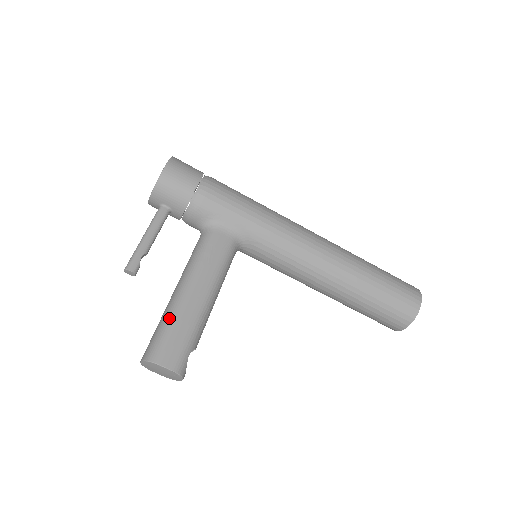
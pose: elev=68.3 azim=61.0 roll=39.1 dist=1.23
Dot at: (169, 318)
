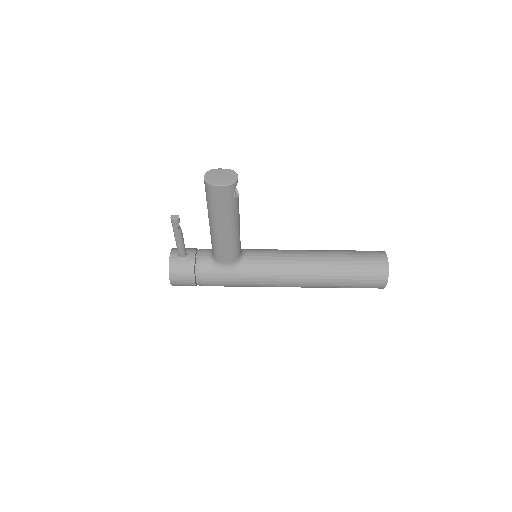
Dot at: occluded
